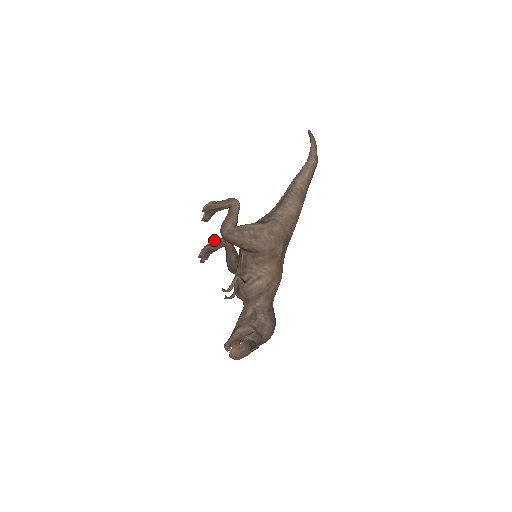
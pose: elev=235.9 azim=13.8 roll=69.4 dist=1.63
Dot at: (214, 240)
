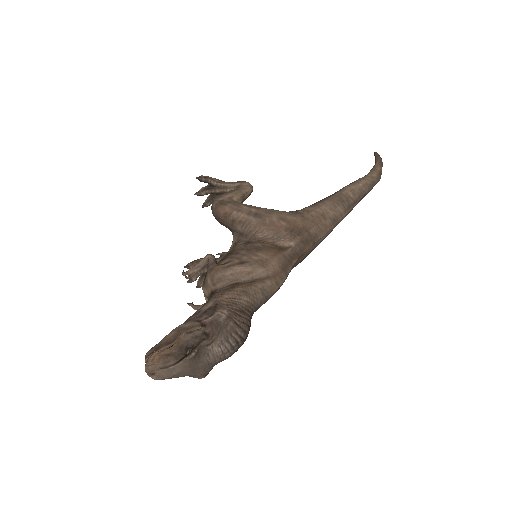
Dot at: occluded
